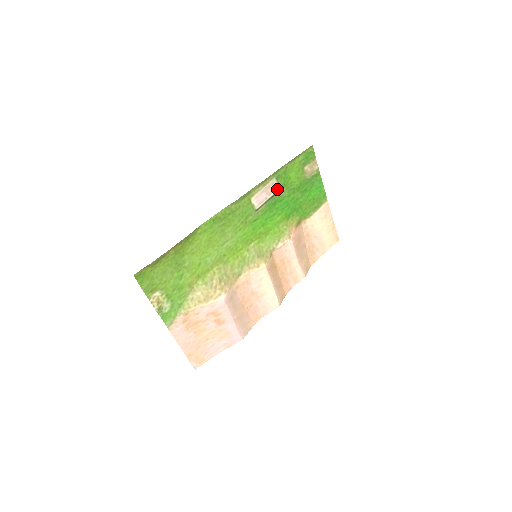
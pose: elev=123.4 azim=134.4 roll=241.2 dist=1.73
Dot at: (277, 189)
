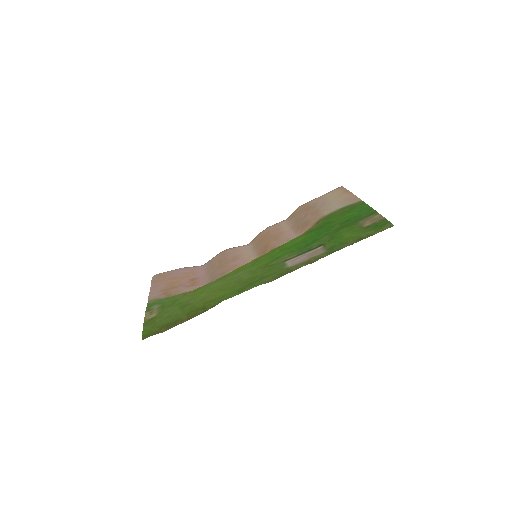
Dot at: (320, 247)
